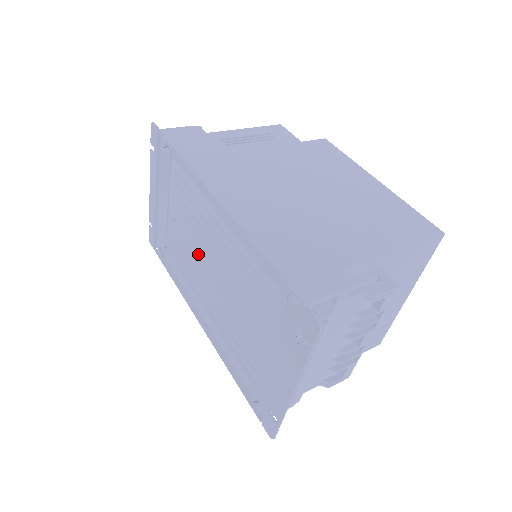
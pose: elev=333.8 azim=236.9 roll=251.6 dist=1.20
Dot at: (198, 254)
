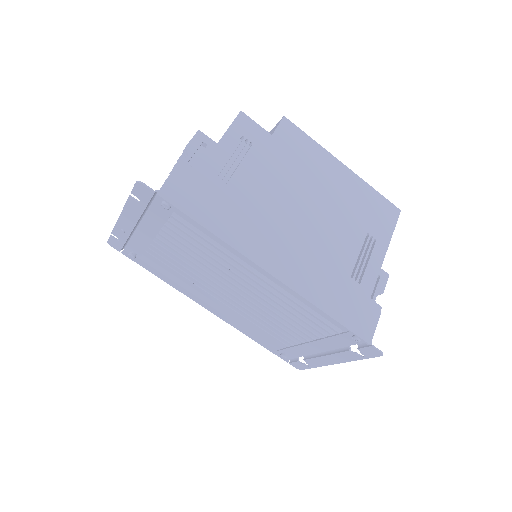
Dot at: (212, 277)
